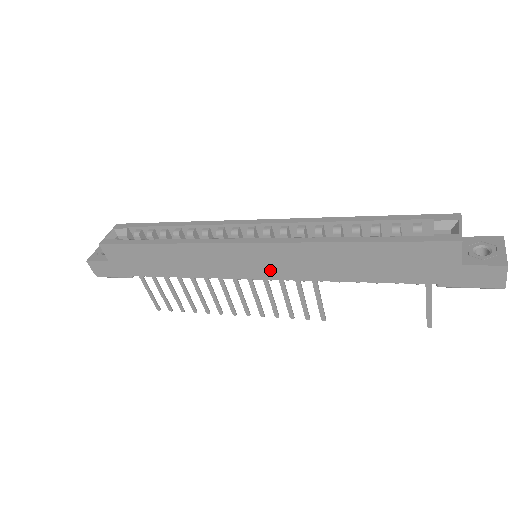
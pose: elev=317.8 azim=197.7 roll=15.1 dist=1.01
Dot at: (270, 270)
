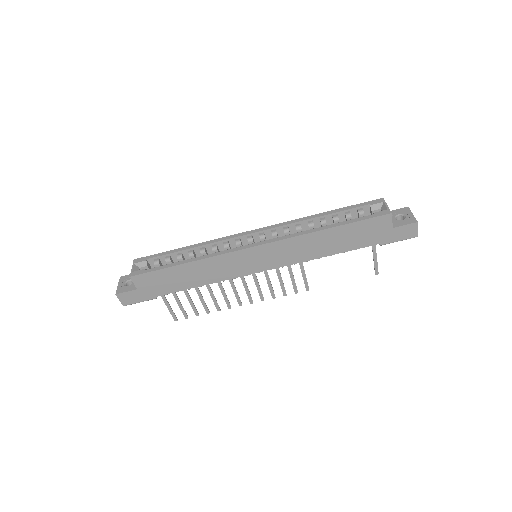
Dot at: (271, 262)
